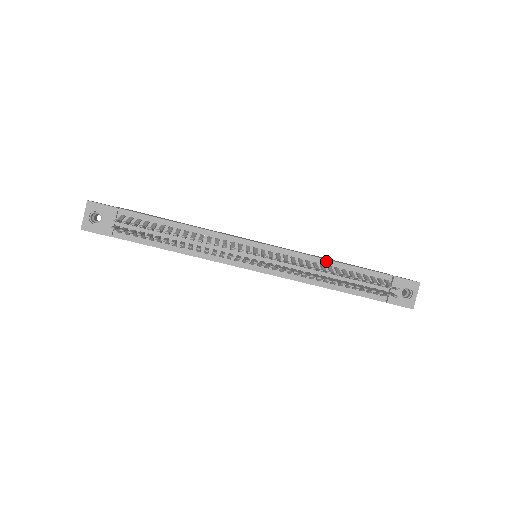
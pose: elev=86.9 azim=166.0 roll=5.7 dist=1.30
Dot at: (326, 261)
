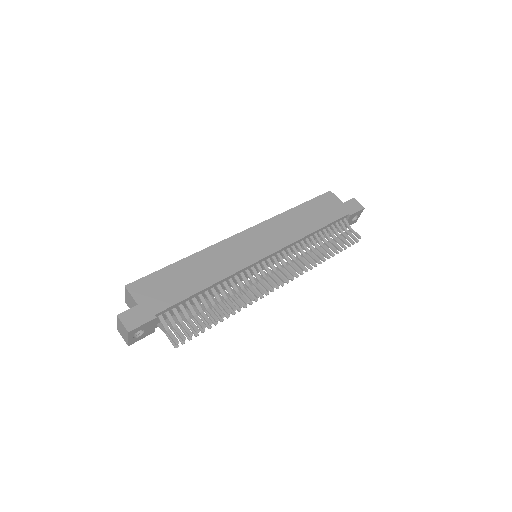
Dot at: (309, 235)
